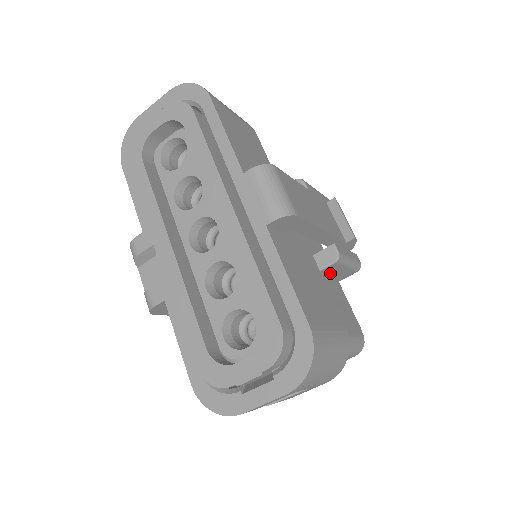
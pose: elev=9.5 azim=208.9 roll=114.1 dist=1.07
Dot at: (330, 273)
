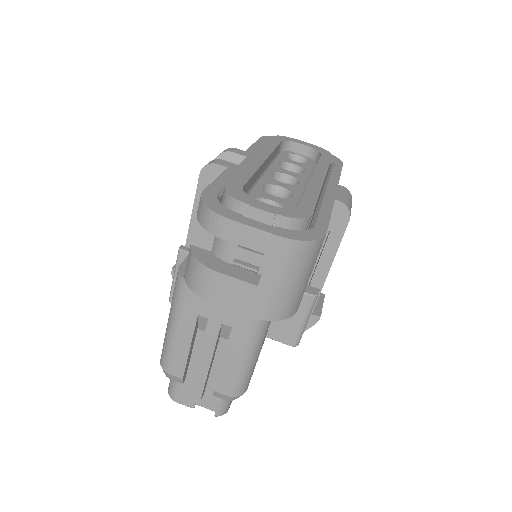
Dot at: occluded
